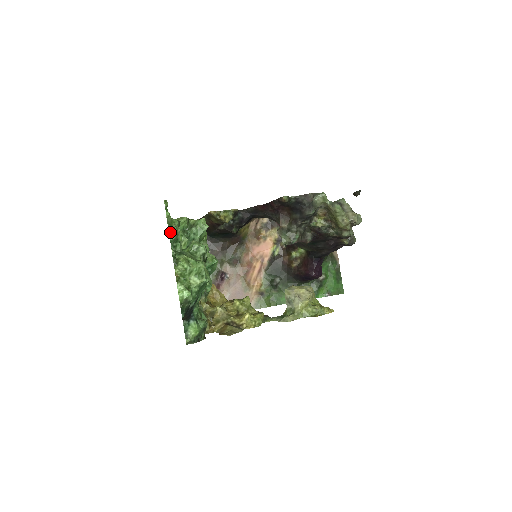
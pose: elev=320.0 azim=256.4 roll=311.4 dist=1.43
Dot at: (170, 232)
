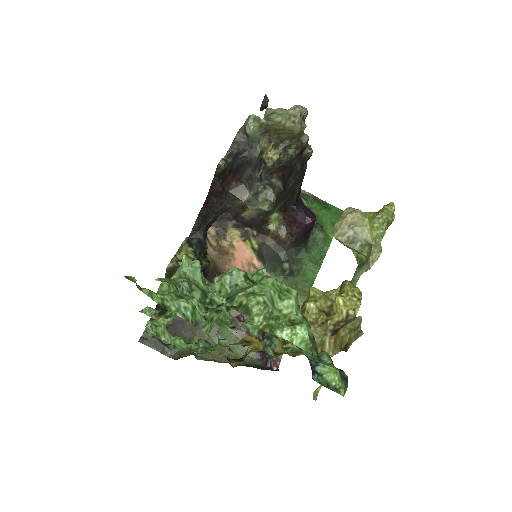
Dot at: (187, 290)
